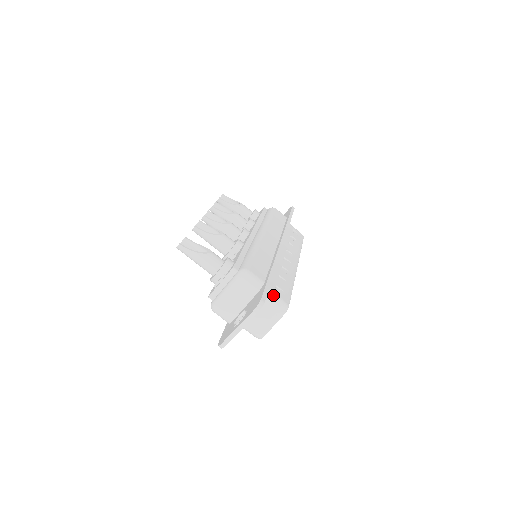
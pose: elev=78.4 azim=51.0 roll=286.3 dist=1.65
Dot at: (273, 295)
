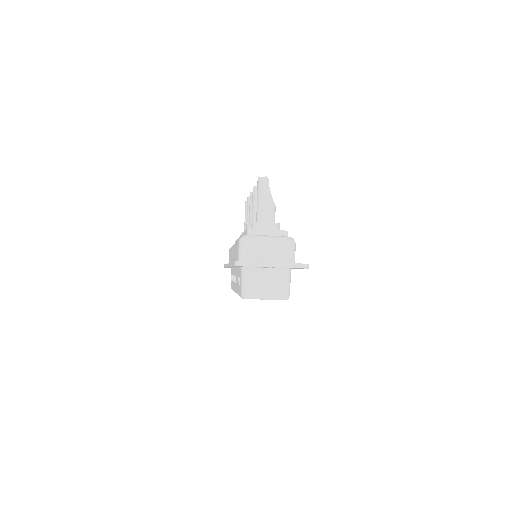
Dot at: (290, 279)
